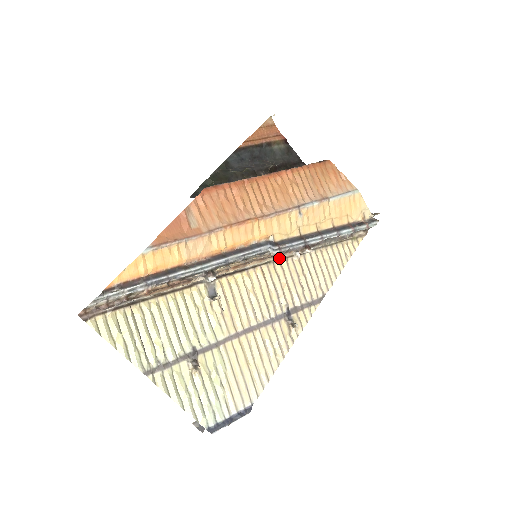
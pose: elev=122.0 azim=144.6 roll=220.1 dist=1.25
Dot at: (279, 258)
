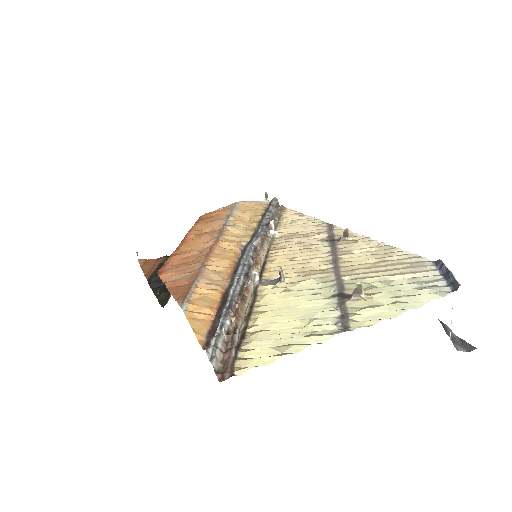
Dot at: (269, 244)
